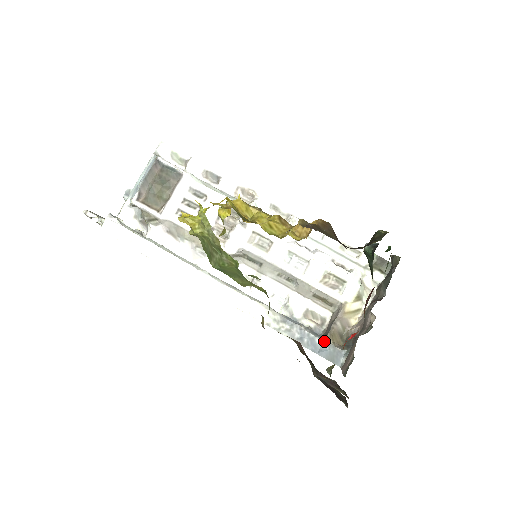
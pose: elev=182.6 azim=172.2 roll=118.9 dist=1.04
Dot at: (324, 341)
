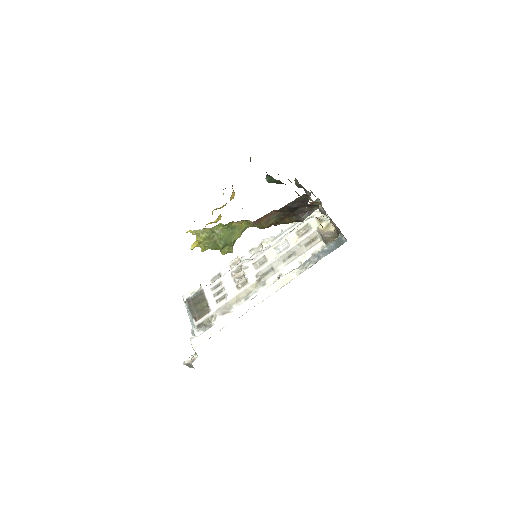
Dot at: (327, 245)
